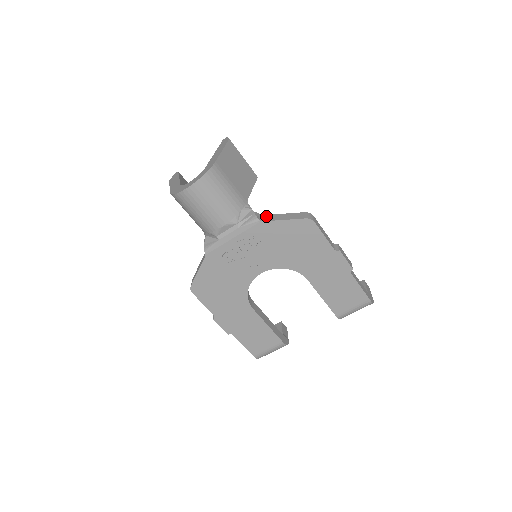
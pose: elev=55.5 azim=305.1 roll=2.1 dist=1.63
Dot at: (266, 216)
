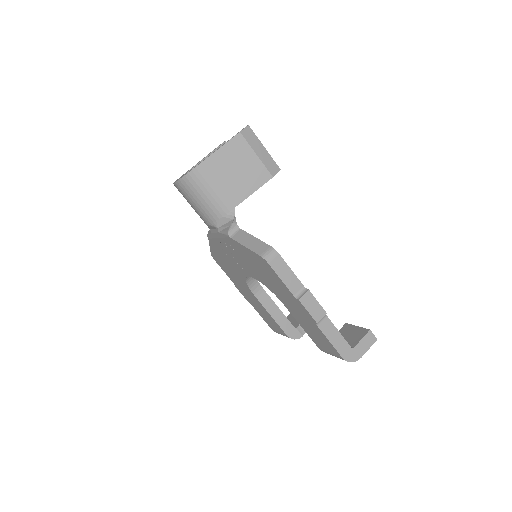
Dot at: (240, 232)
